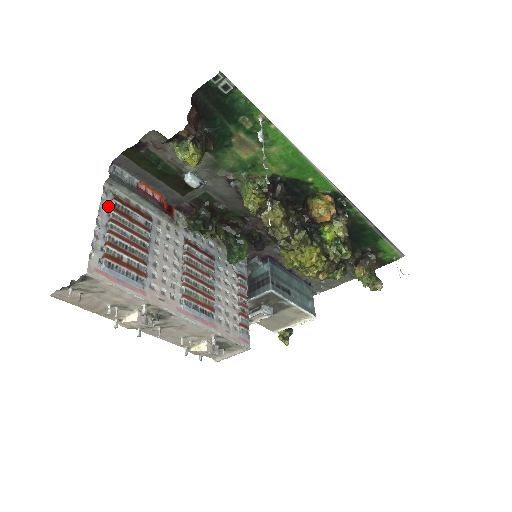
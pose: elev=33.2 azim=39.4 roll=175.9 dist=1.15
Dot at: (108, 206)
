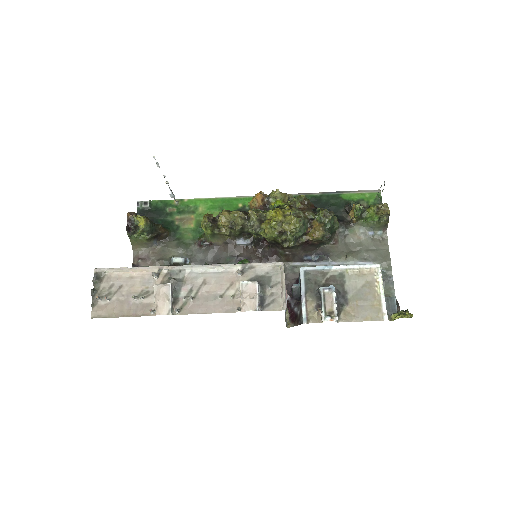
Dot at: occluded
